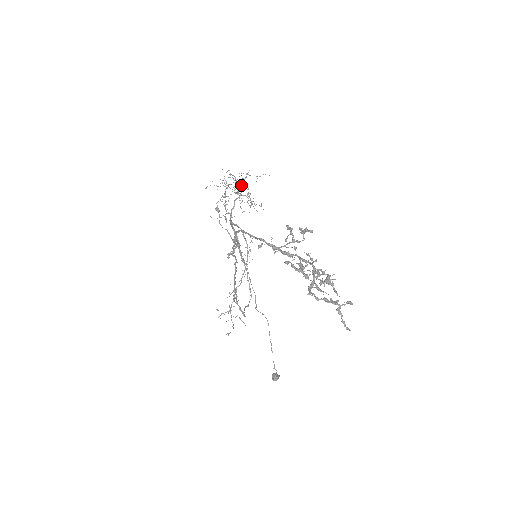
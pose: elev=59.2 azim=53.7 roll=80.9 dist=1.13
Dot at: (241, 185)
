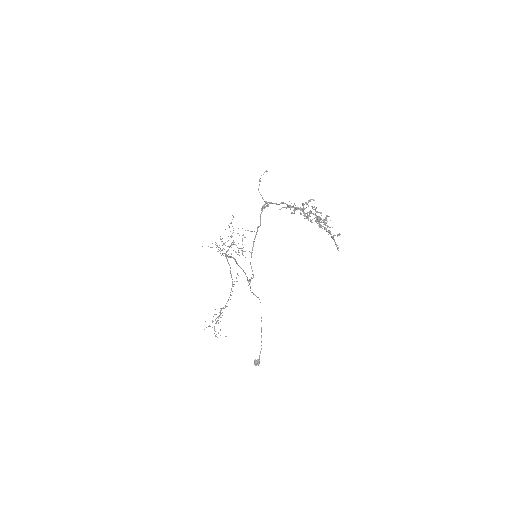
Dot at: occluded
